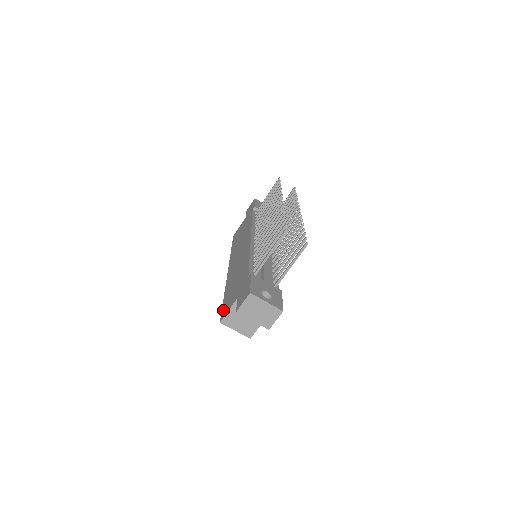
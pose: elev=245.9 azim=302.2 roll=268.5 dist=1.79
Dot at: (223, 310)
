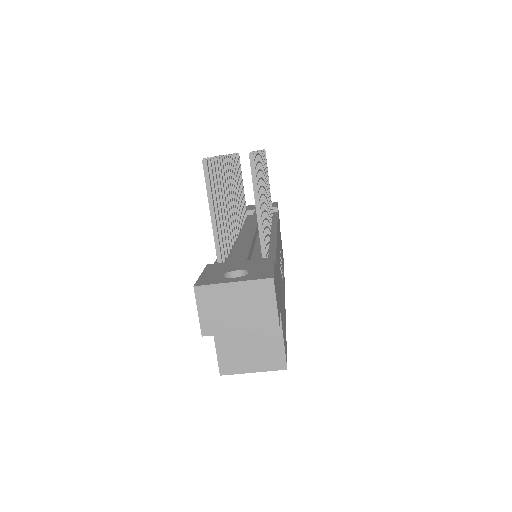
Dot at: occluded
